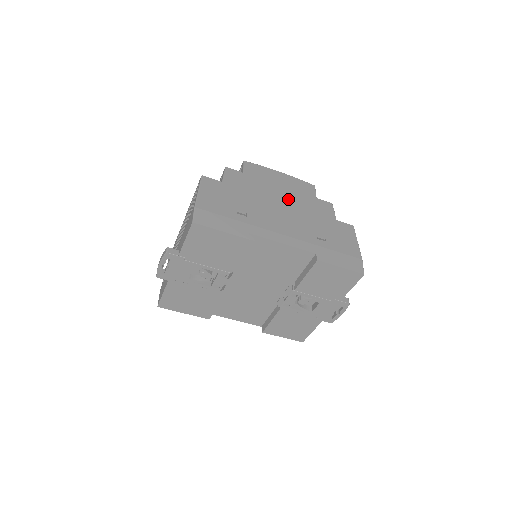
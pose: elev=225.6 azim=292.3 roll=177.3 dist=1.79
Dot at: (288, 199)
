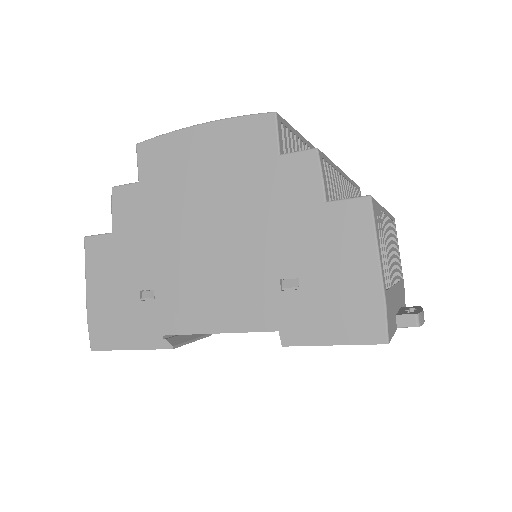
Dot at: (219, 203)
